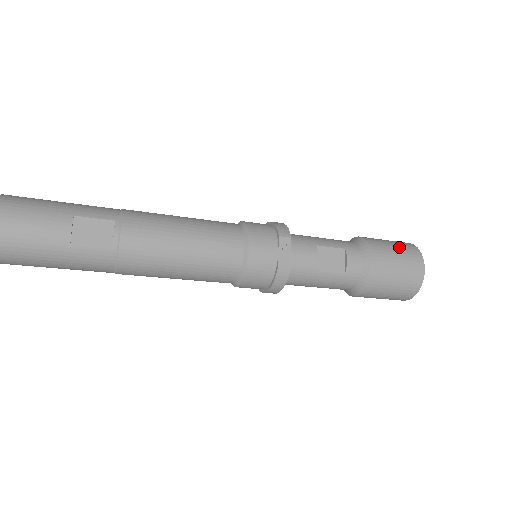
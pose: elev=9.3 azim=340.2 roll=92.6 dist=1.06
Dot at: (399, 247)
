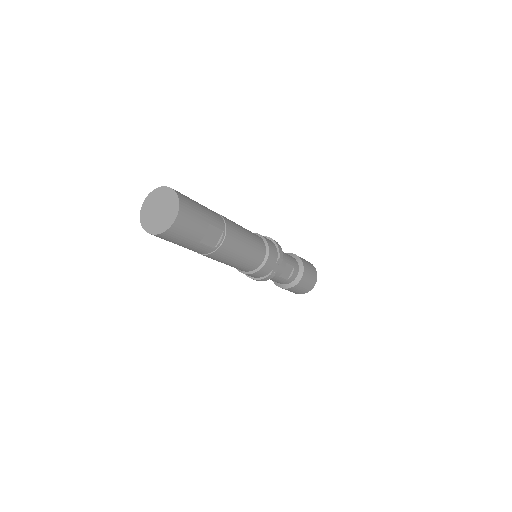
Dot at: (312, 270)
